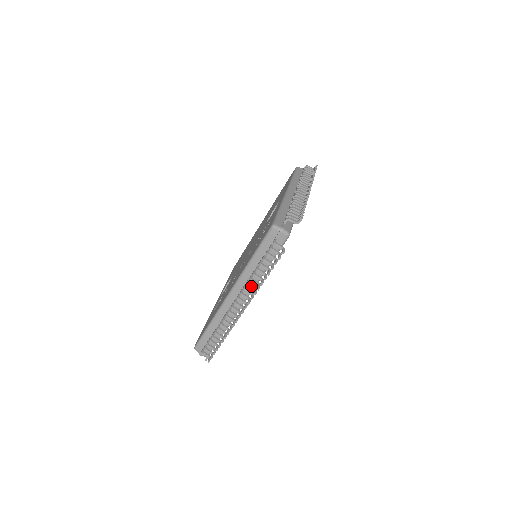
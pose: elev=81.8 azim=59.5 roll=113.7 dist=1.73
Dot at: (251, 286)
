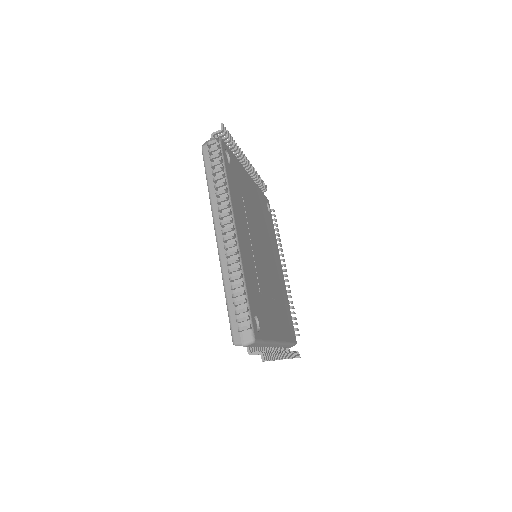
Dot at: occluded
